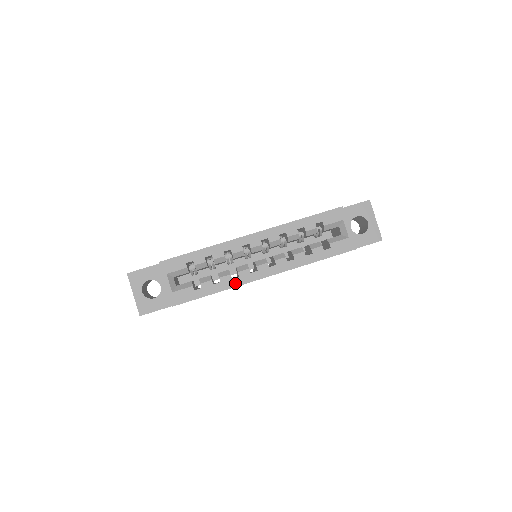
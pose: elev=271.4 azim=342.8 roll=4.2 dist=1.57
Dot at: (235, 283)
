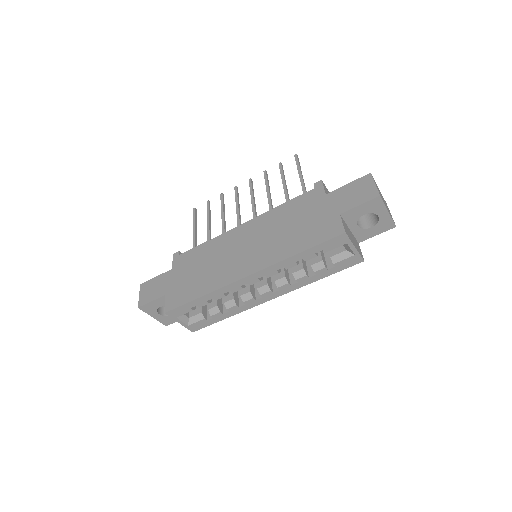
Dot at: (243, 309)
